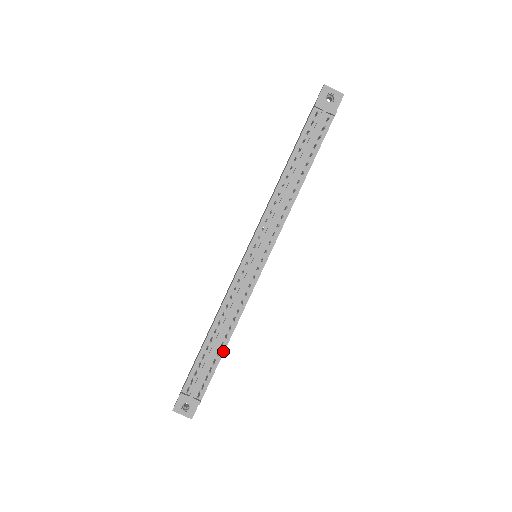
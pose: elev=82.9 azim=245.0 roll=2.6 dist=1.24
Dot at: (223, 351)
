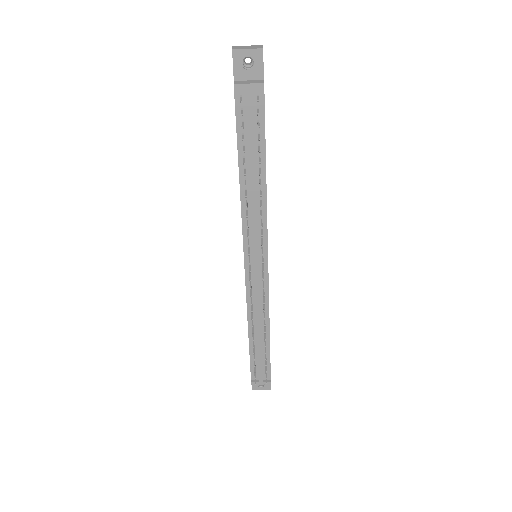
Dot at: (269, 343)
